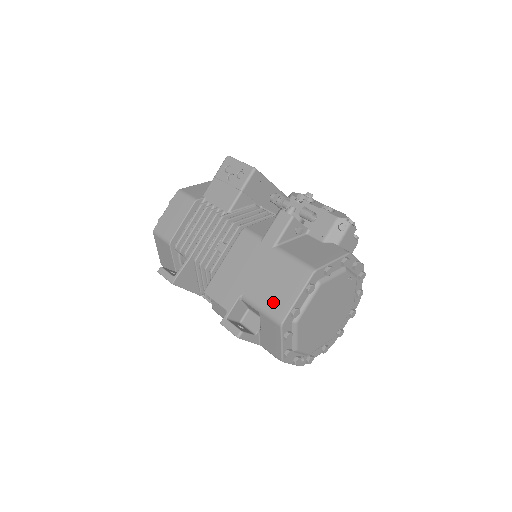
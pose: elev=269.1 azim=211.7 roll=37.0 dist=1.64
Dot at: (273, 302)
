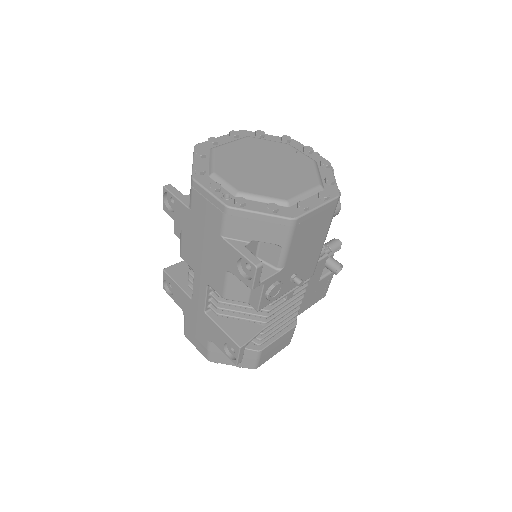
Dot at: occluded
